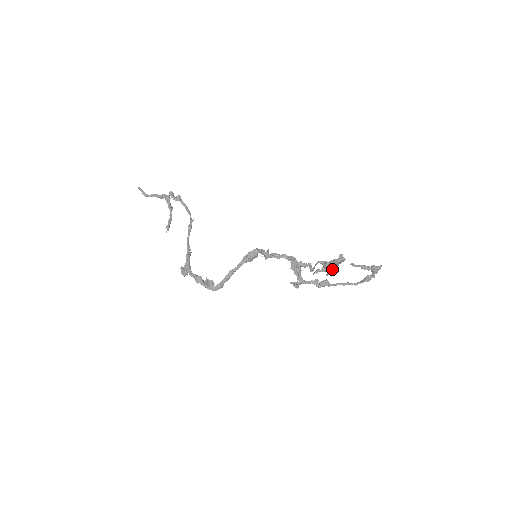
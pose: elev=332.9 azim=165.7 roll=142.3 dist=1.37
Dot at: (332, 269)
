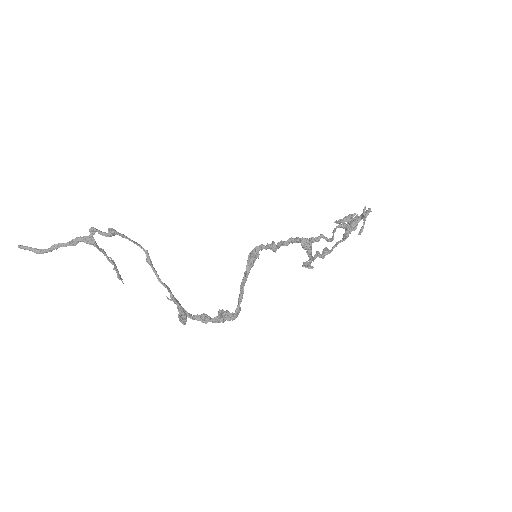
Dot at: (363, 225)
